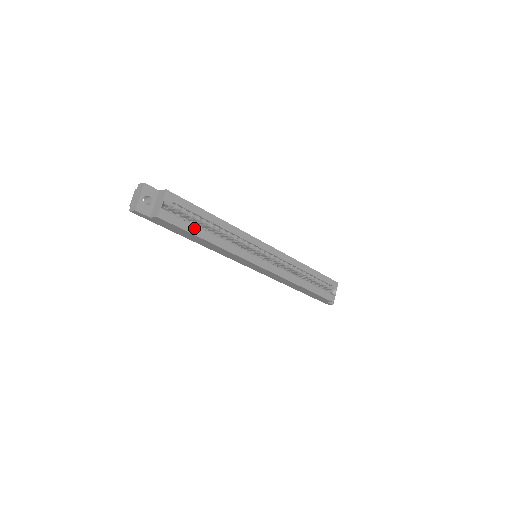
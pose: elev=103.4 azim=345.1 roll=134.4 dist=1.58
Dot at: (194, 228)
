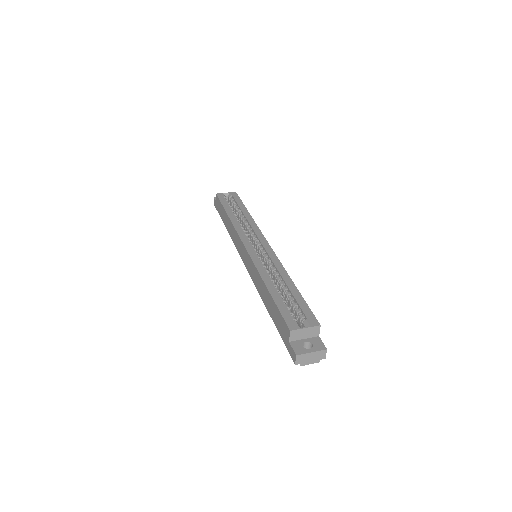
Dot at: (228, 206)
